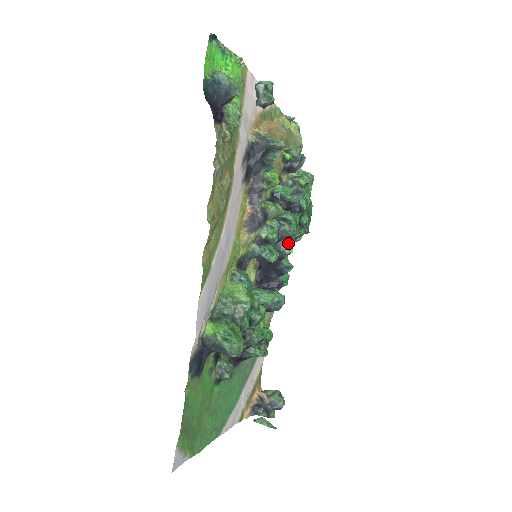
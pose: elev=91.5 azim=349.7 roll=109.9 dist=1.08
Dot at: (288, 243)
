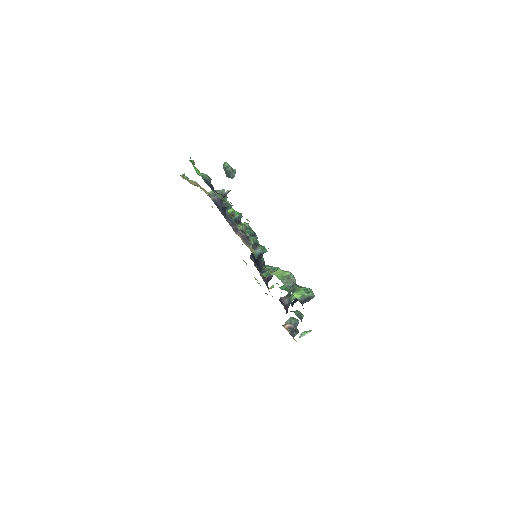
Dot at: occluded
